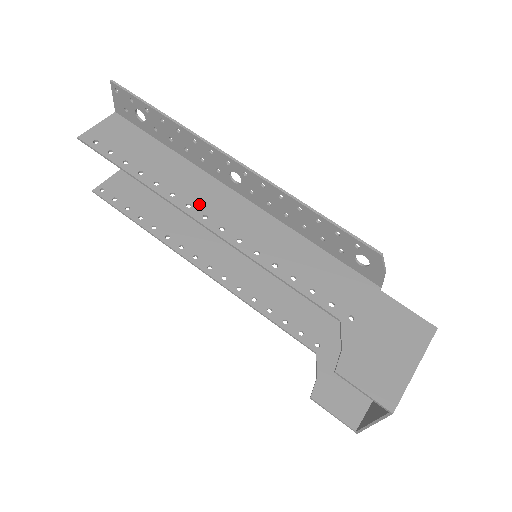
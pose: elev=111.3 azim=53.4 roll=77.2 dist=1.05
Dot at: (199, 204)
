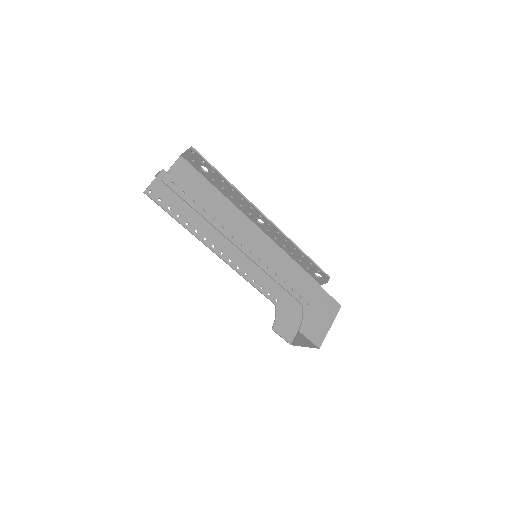
Dot at: (237, 235)
